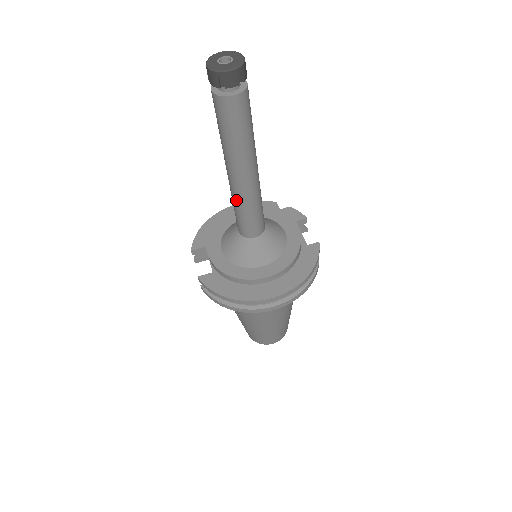
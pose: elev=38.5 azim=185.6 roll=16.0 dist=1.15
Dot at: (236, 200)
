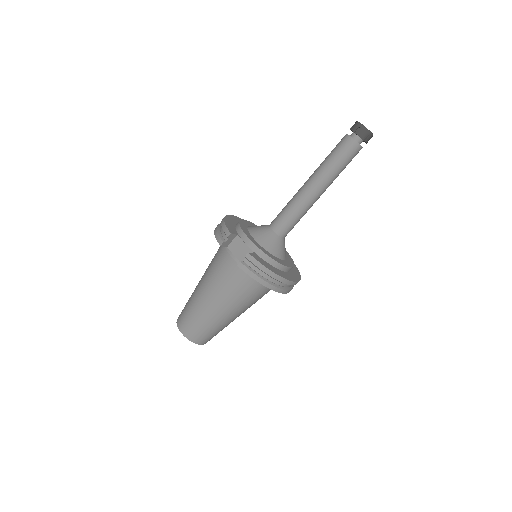
Dot at: (301, 206)
